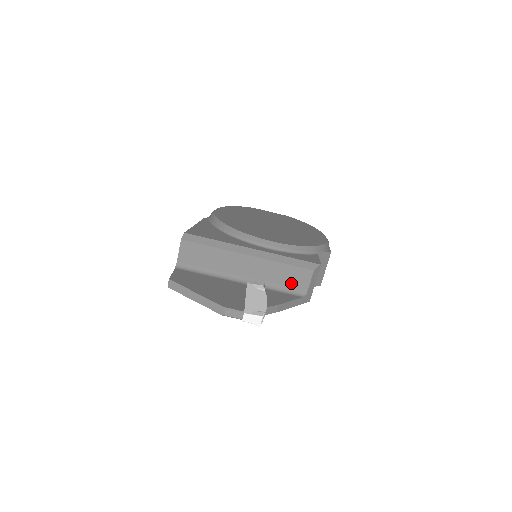
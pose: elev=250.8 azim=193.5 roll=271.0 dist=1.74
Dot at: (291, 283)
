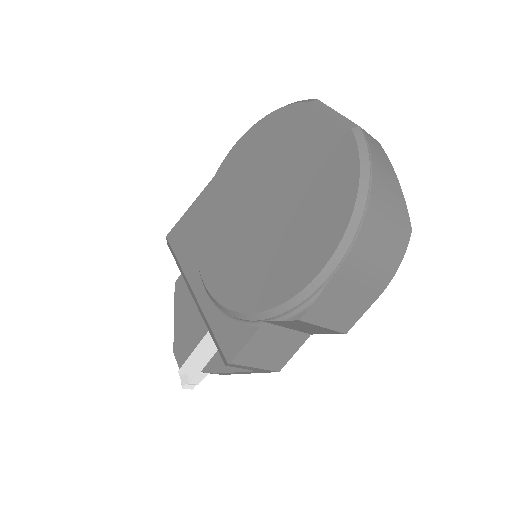
Dot at: occluded
